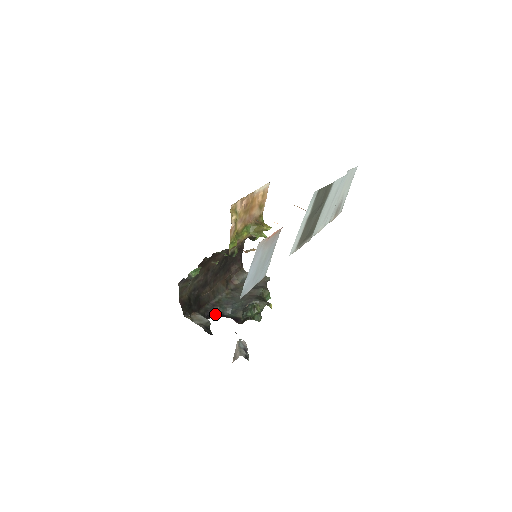
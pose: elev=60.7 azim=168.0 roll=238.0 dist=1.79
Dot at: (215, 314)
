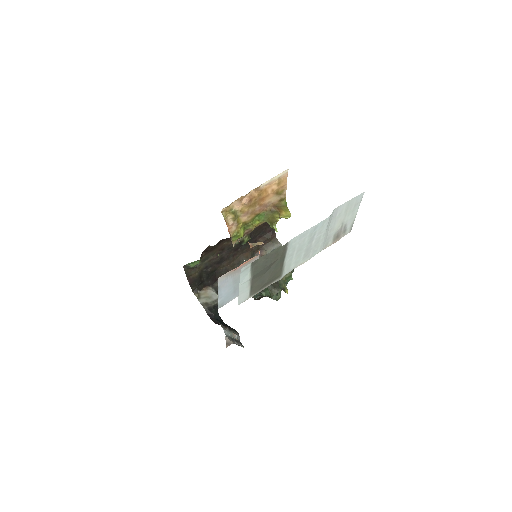
Dot at: occluded
